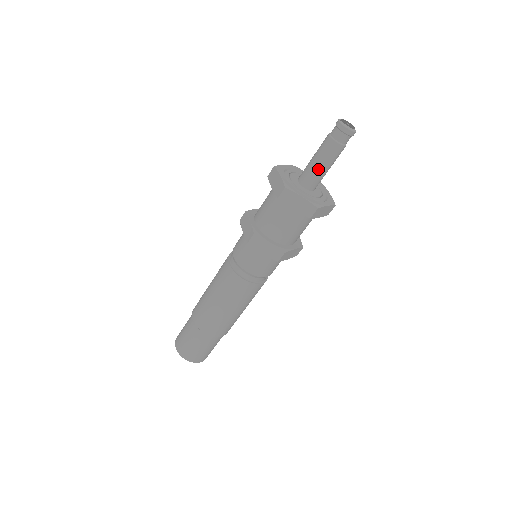
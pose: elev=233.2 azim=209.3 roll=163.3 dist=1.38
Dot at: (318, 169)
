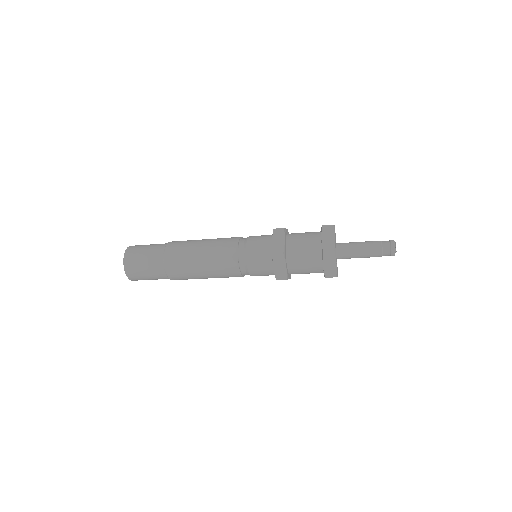
Dot at: occluded
